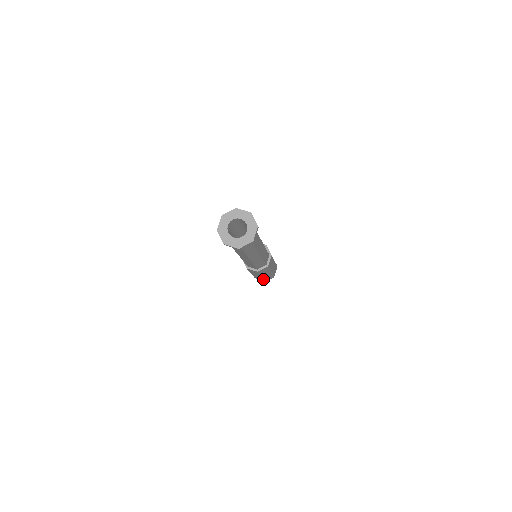
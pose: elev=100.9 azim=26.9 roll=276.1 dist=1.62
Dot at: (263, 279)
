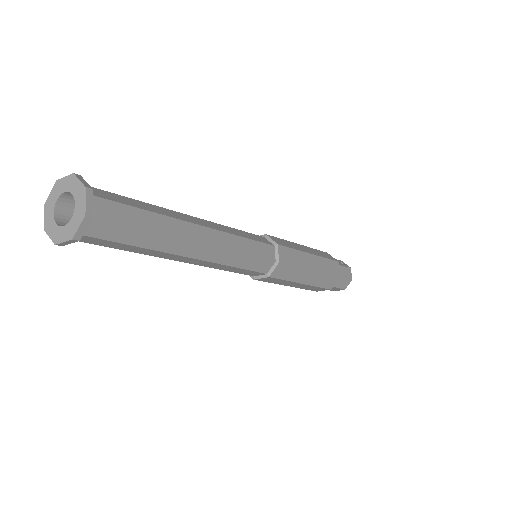
Dot at: (319, 287)
